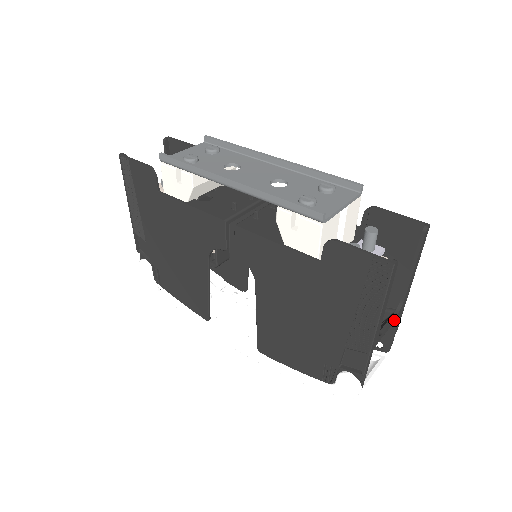
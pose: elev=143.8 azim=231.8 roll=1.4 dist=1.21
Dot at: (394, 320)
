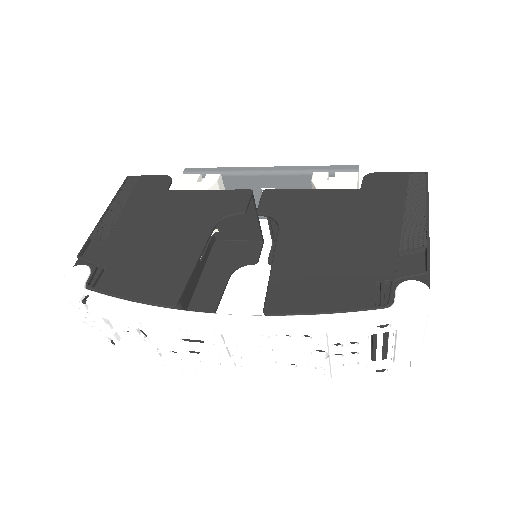
Dot at: occluded
